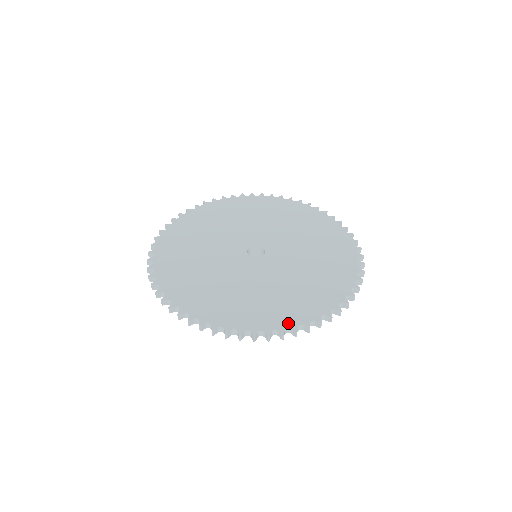
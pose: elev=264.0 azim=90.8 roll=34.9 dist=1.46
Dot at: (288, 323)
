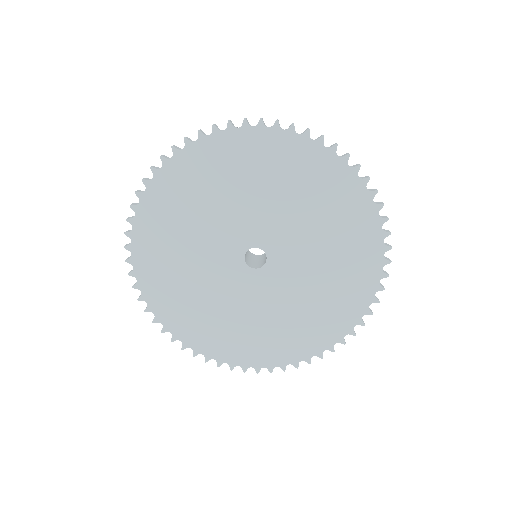
Dot at: (333, 339)
